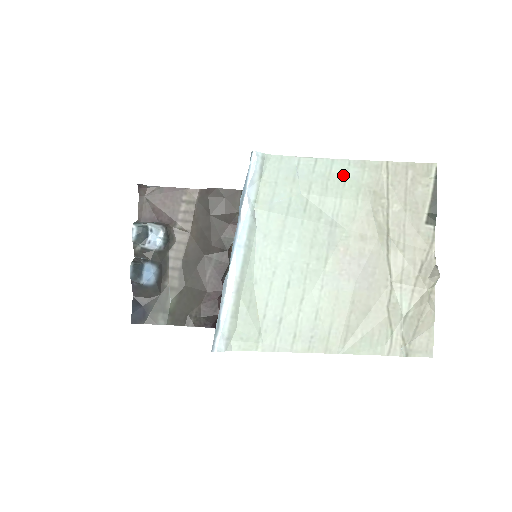
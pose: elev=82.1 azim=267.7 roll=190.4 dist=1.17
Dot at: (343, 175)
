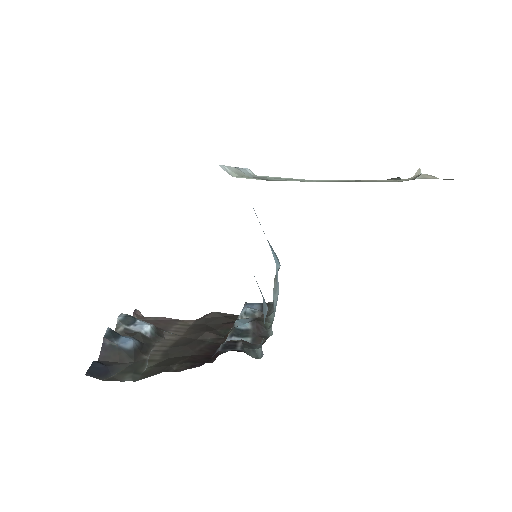
Dot at: occluded
